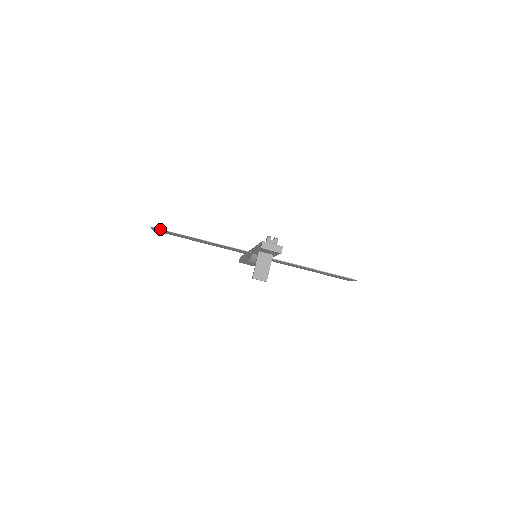
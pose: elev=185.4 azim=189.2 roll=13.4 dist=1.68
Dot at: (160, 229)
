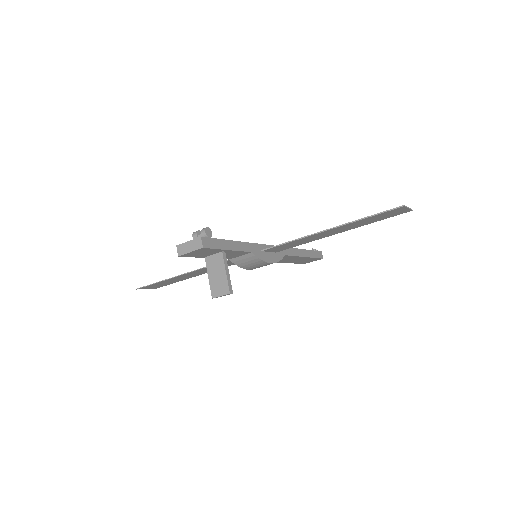
Dot at: (144, 287)
